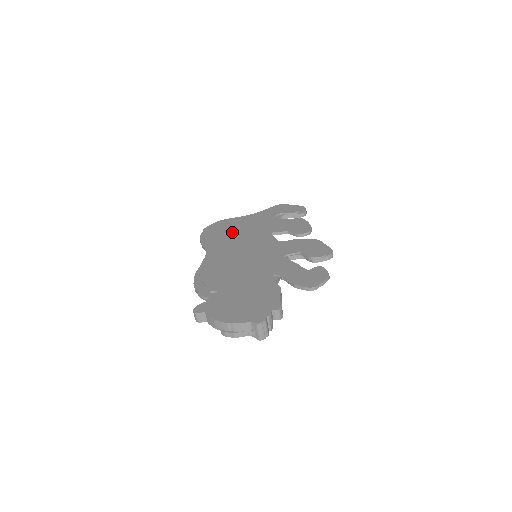
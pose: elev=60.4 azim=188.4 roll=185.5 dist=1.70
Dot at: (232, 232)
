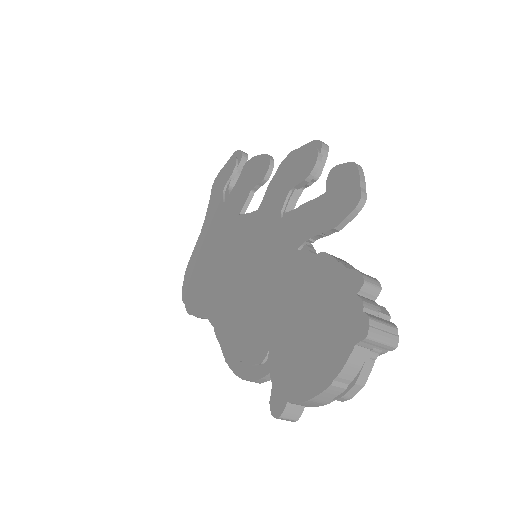
Dot at: (207, 266)
